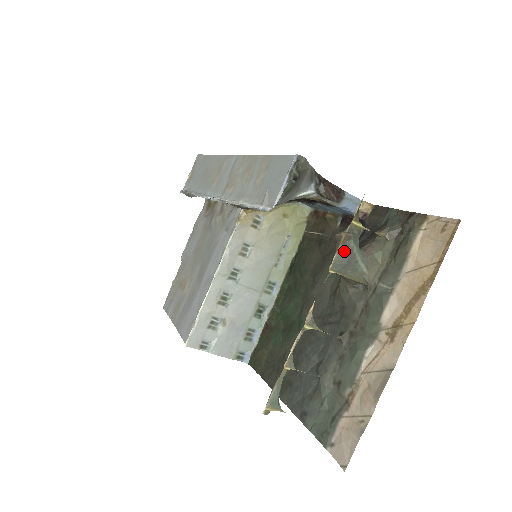
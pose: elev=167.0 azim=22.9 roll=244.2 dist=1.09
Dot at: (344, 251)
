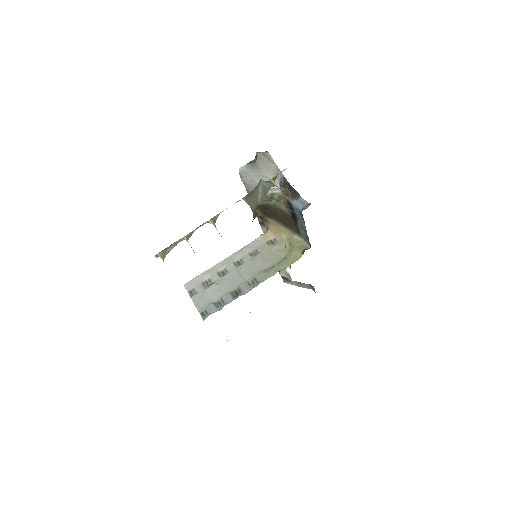
Dot at: (255, 189)
